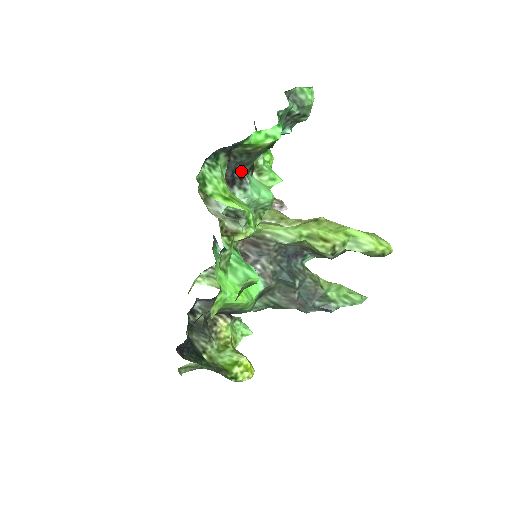
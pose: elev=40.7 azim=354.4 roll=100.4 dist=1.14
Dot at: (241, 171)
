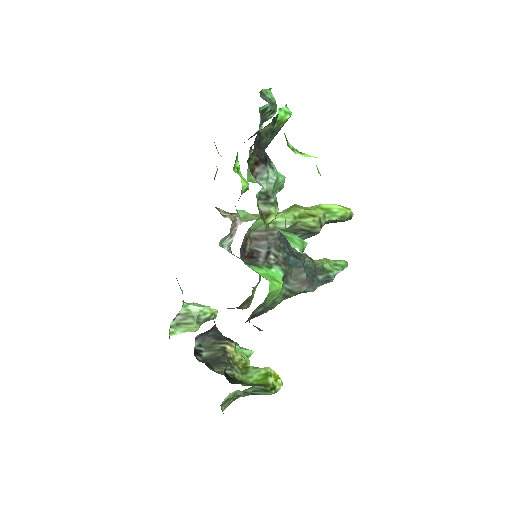
Dot at: (265, 152)
